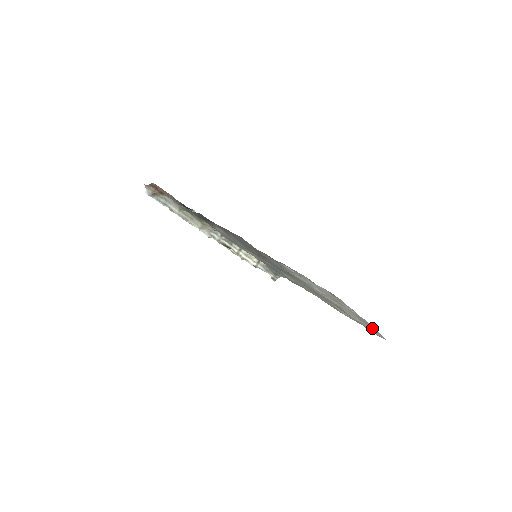
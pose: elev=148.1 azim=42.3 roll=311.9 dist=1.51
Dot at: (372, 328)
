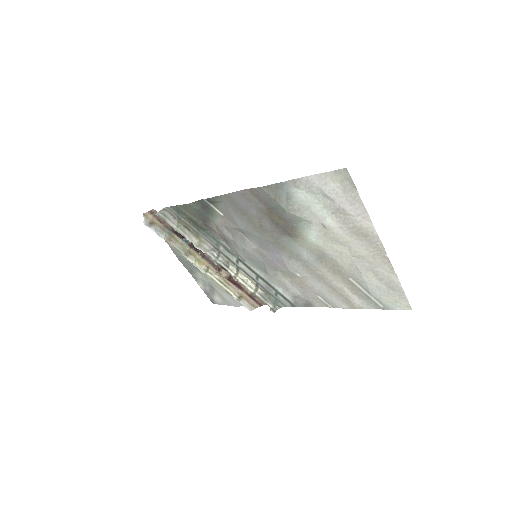
Dot at: (389, 281)
